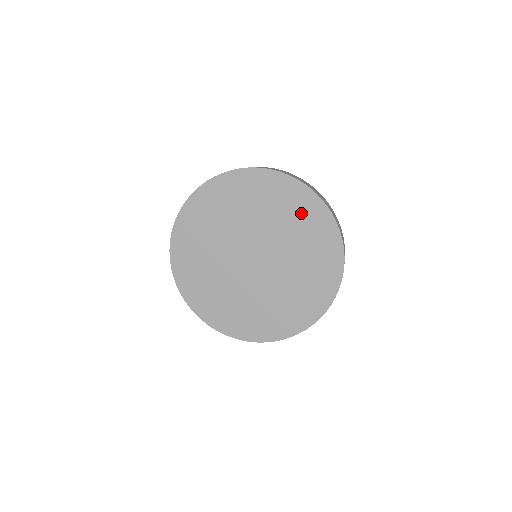
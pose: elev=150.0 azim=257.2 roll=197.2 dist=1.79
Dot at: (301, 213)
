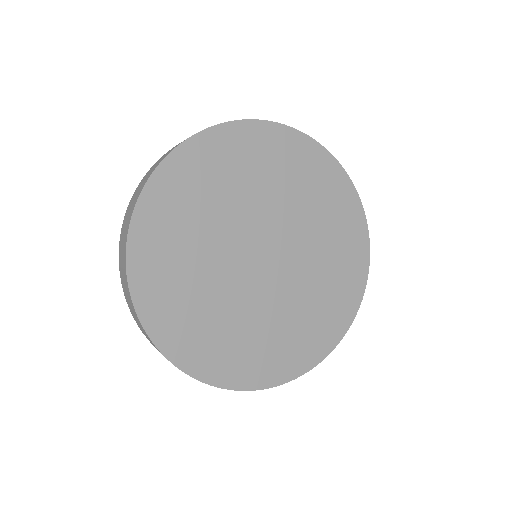
Dot at: (296, 166)
